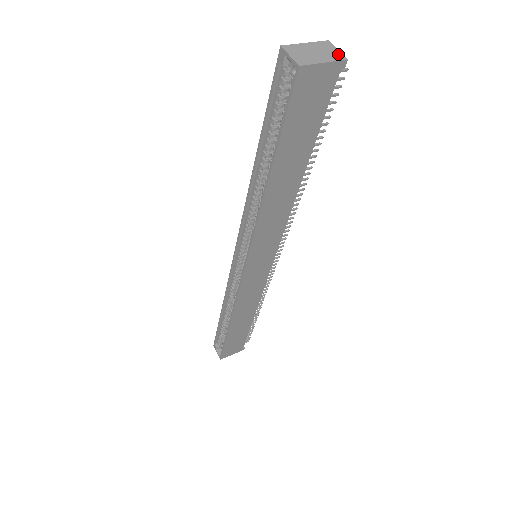
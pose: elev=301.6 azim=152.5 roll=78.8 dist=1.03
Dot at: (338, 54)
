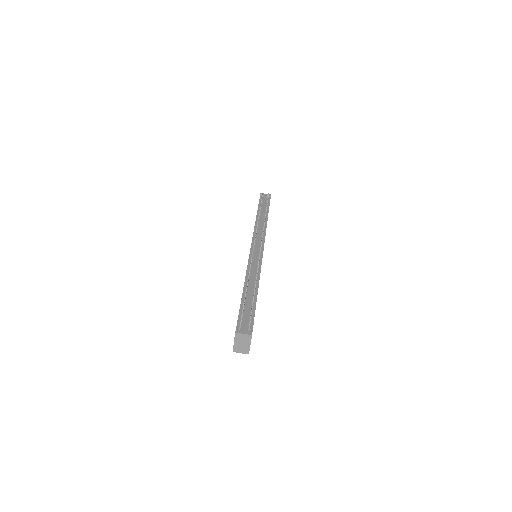
Dot at: (247, 336)
